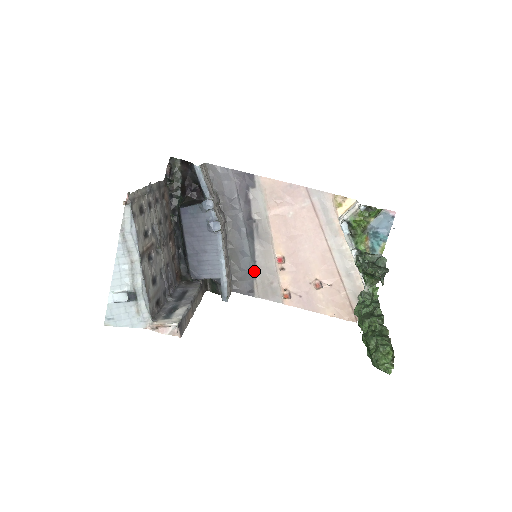
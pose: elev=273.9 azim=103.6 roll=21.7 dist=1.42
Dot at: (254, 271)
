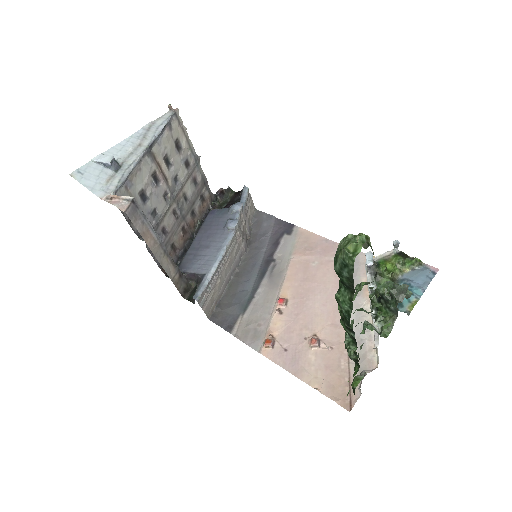
Dot at: (246, 306)
